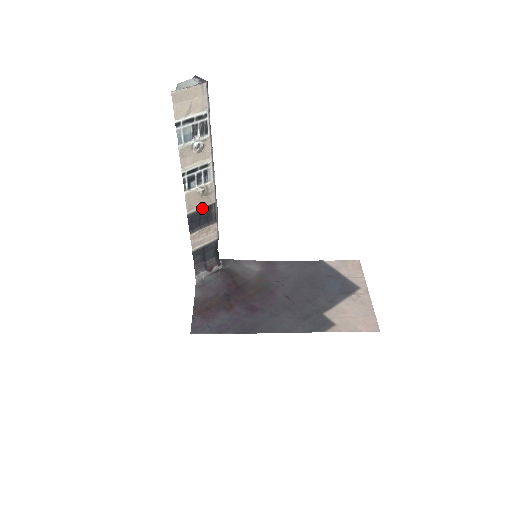
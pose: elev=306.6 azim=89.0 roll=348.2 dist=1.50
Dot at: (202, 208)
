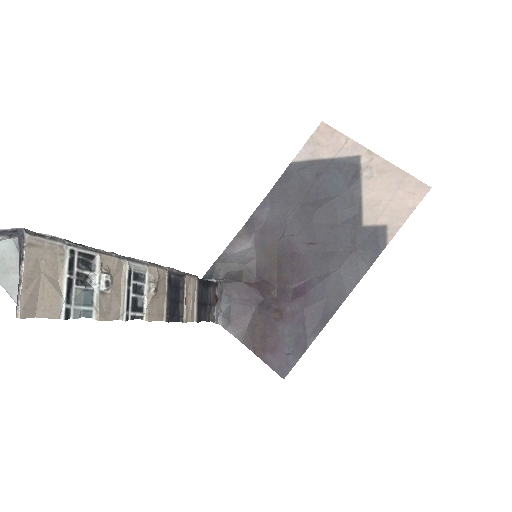
Dot at: (166, 295)
